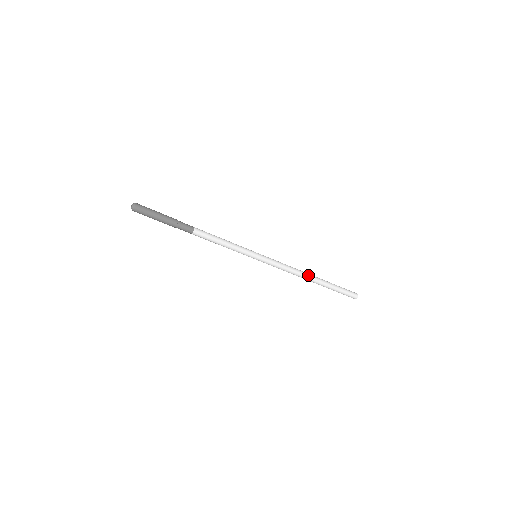
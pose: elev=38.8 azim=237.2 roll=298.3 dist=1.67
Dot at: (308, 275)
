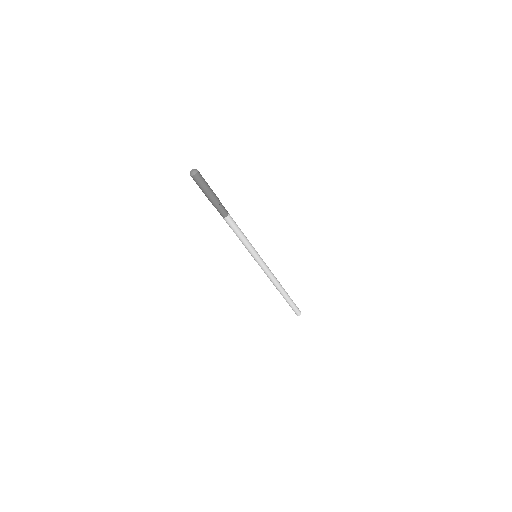
Dot at: (281, 285)
